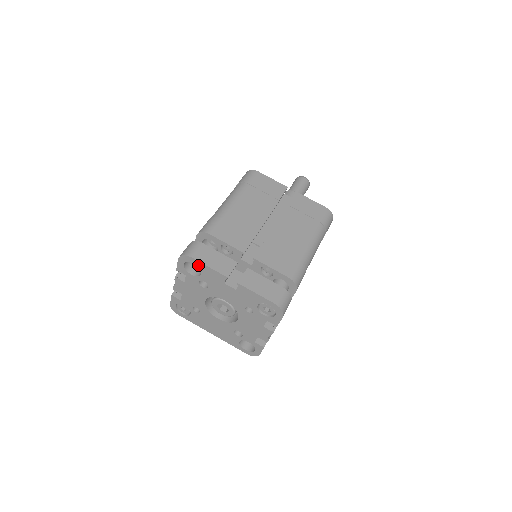
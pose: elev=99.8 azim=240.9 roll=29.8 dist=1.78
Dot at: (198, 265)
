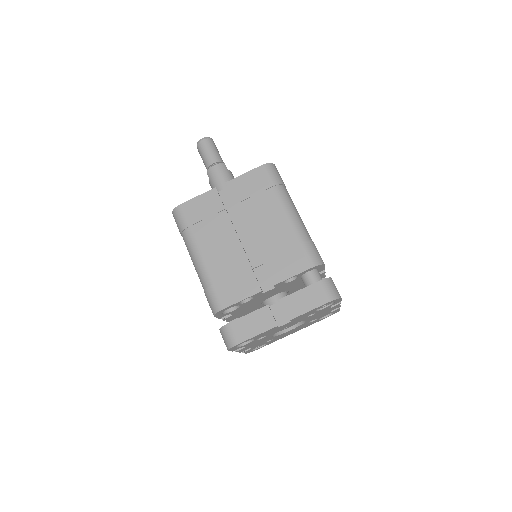
Dot at: occluded
